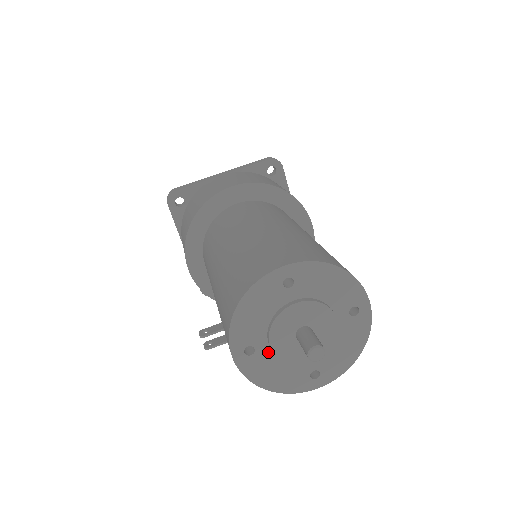
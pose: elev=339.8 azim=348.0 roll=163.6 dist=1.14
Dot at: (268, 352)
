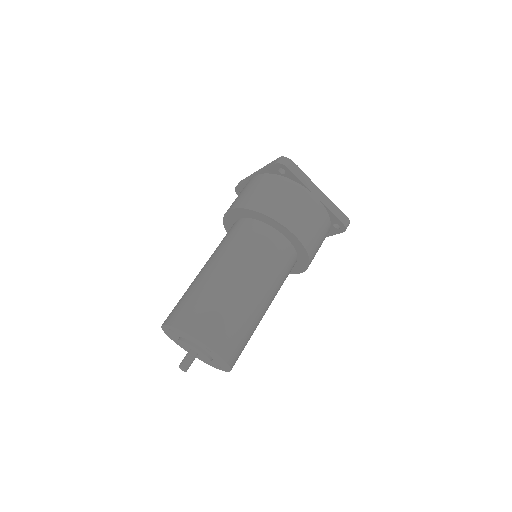
Dot at: occluded
